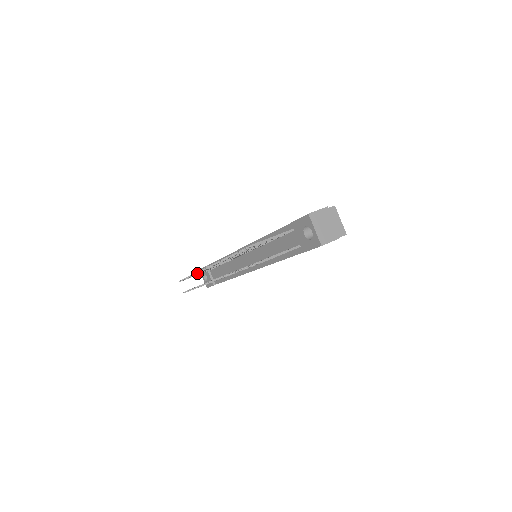
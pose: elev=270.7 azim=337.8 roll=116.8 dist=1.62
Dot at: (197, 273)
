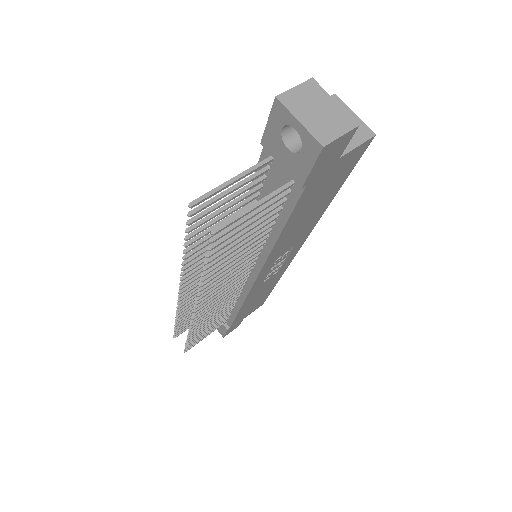
Dot at: (179, 312)
